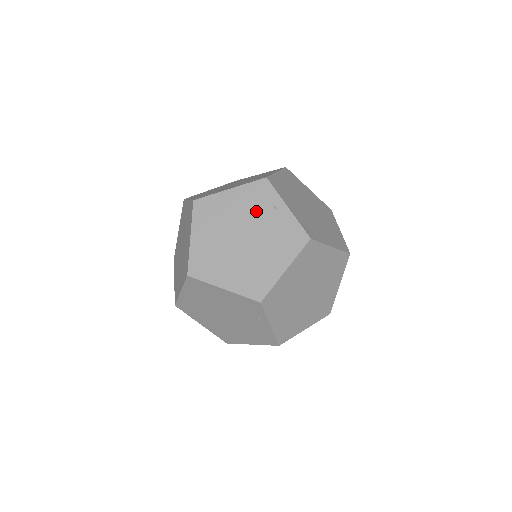
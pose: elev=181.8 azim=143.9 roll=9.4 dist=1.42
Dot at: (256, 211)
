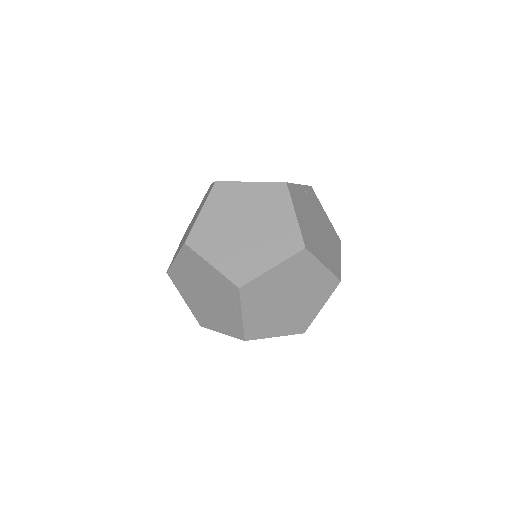
Dot at: (221, 294)
